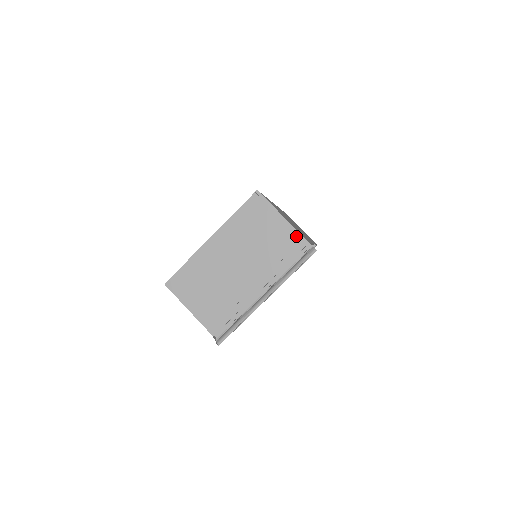
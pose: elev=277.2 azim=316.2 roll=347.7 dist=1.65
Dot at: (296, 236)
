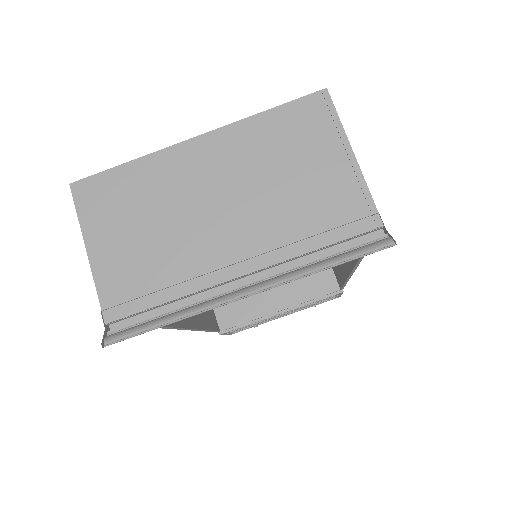
Dot at: (363, 202)
